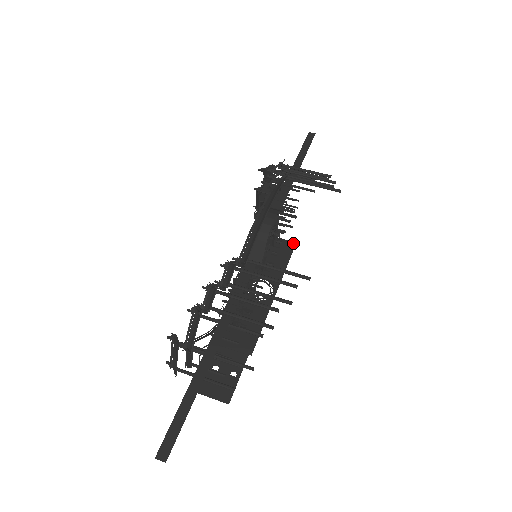
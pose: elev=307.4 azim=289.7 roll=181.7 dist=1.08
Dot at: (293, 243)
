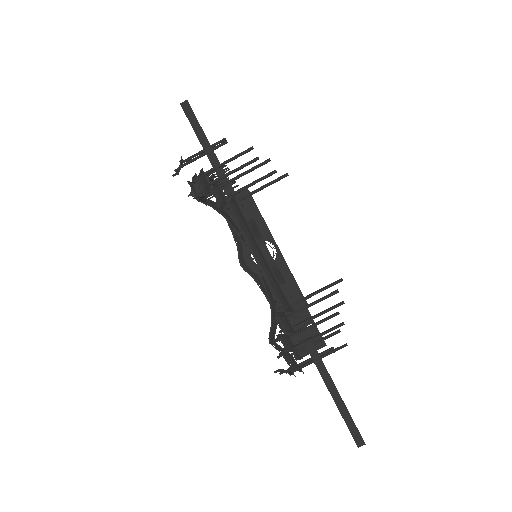
Dot at: (245, 190)
